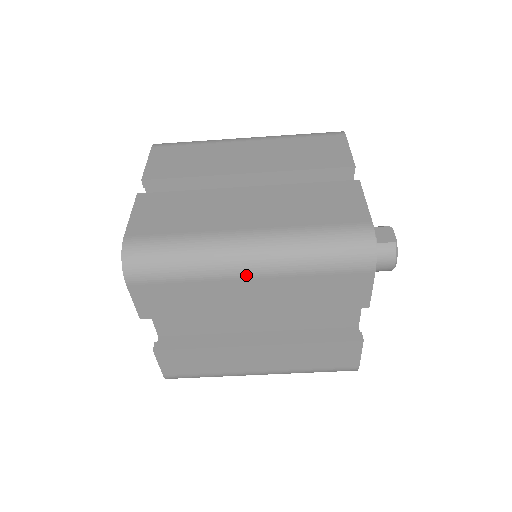
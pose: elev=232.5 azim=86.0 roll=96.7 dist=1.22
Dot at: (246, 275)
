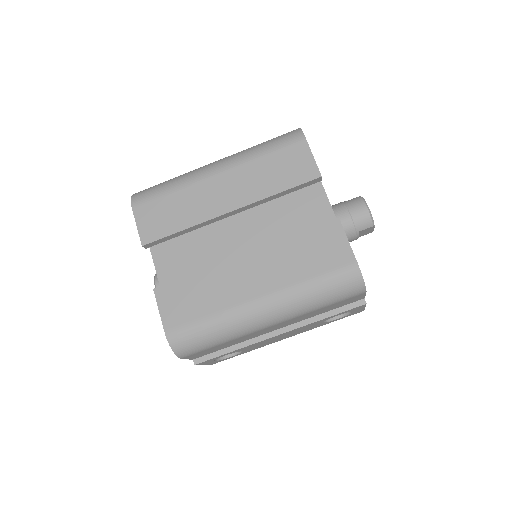
Dot at: (215, 173)
